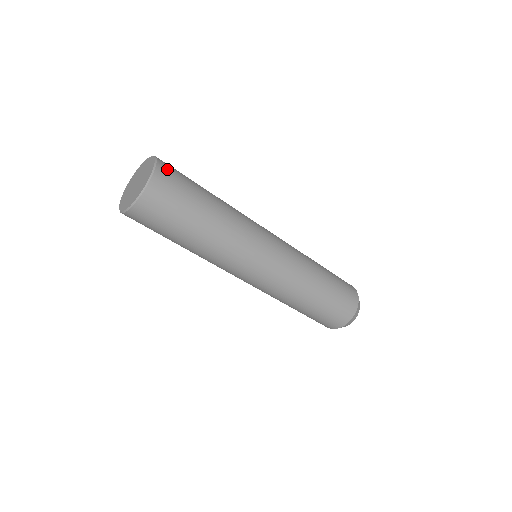
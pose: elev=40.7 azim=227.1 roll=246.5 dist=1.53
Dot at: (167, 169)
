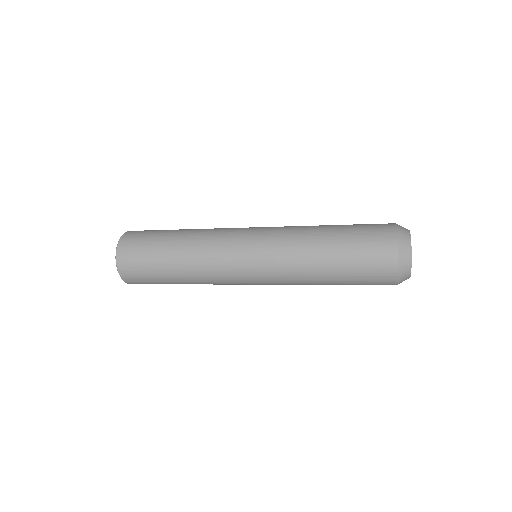
Dot at: (127, 269)
